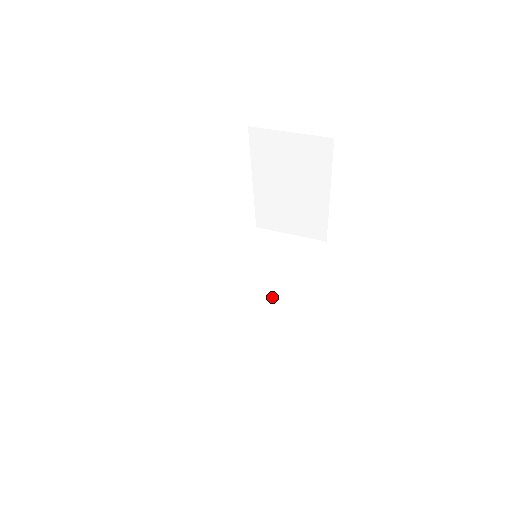
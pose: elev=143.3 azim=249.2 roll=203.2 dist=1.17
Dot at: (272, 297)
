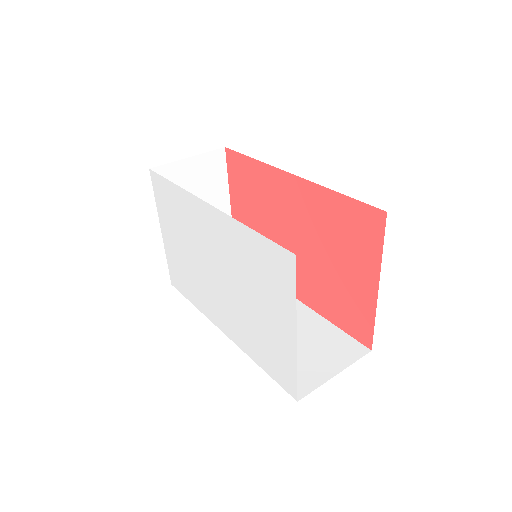
Dot at: occluded
